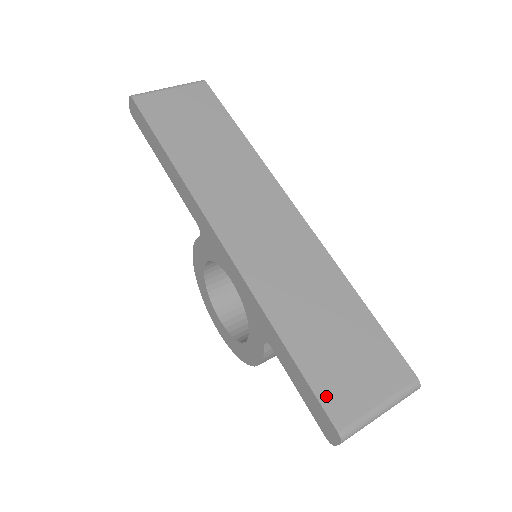
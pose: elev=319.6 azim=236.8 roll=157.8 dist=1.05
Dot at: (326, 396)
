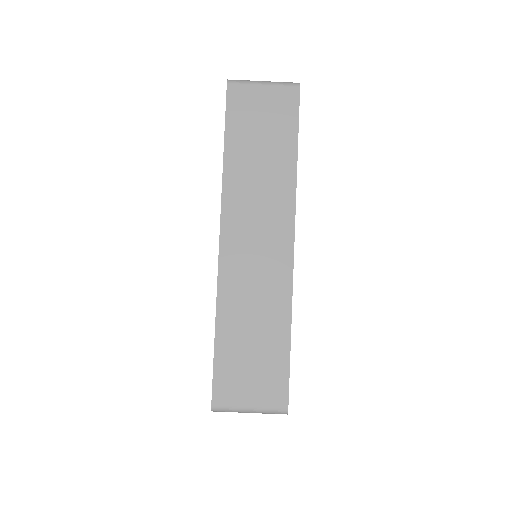
Dot at: (219, 383)
